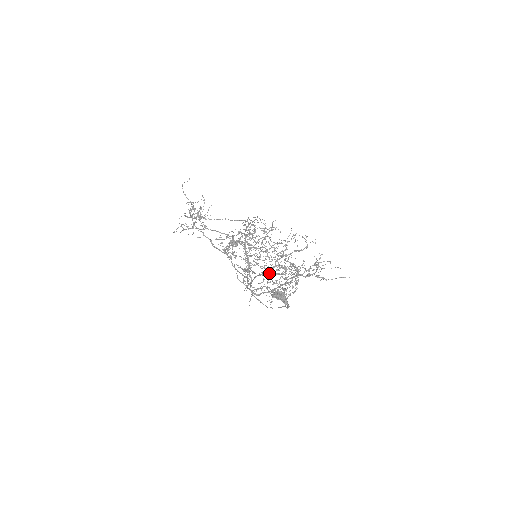
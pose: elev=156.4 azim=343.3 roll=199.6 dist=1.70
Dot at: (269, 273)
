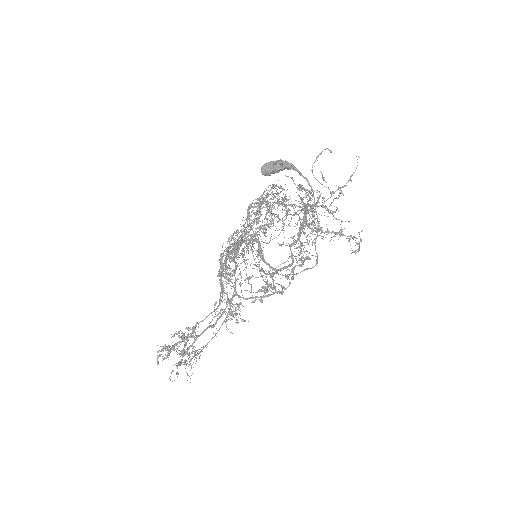
Dot at: (259, 205)
